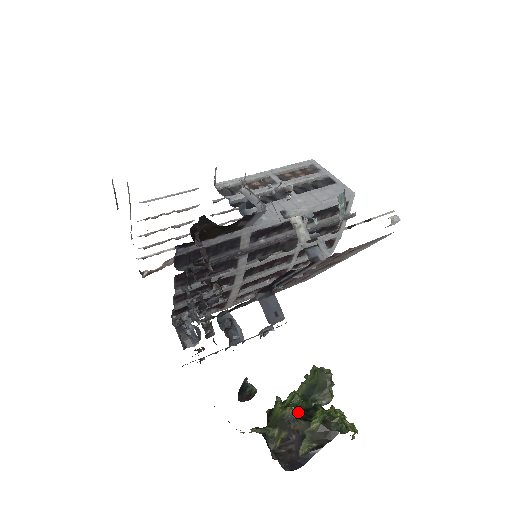
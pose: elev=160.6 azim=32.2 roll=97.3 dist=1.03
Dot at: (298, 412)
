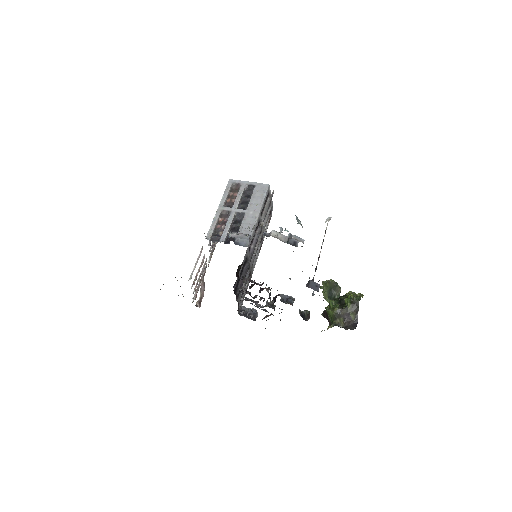
Dot at: (339, 307)
